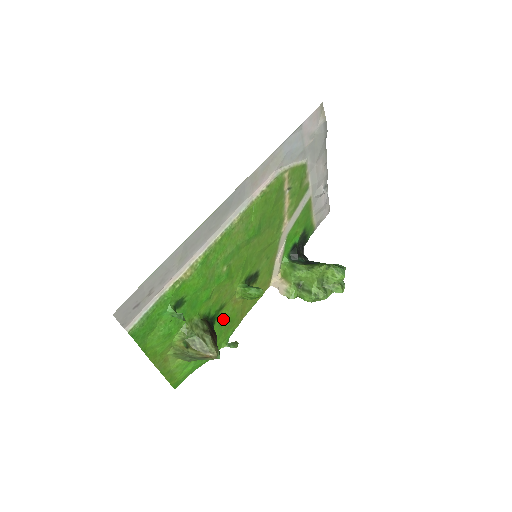
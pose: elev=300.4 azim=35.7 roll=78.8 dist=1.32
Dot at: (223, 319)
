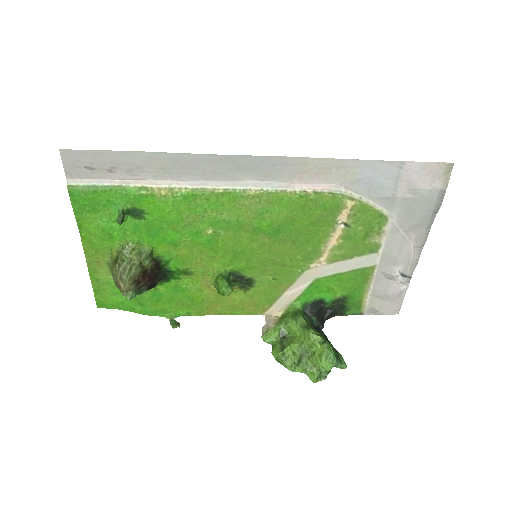
Dot at: (182, 287)
